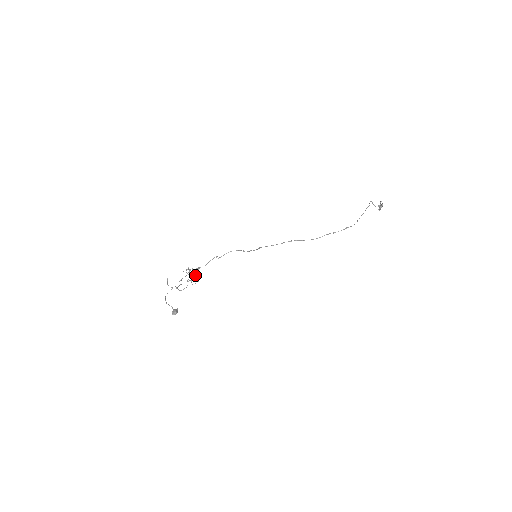
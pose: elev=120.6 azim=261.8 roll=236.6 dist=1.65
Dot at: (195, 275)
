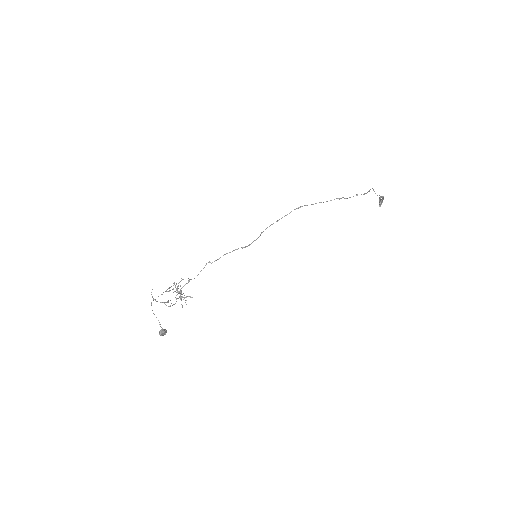
Dot at: occluded
